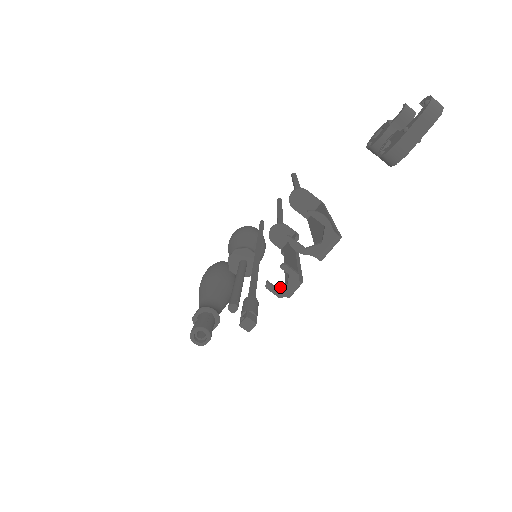
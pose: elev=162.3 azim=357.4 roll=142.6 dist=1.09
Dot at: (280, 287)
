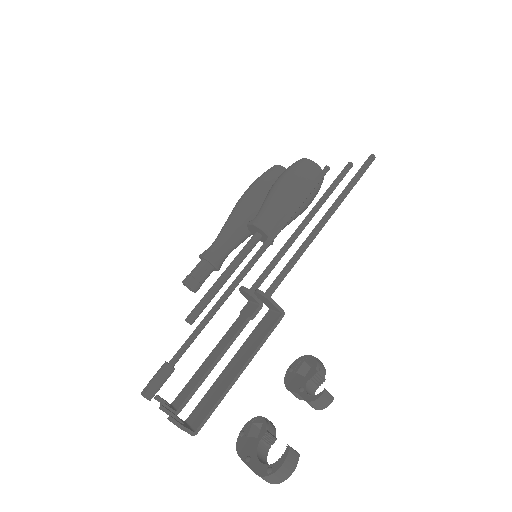
Dot at: occluded
